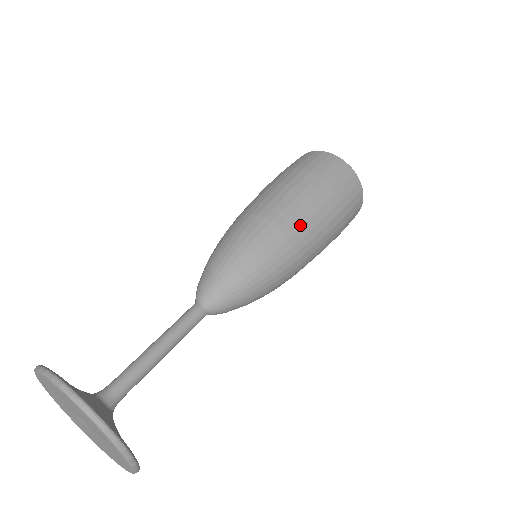
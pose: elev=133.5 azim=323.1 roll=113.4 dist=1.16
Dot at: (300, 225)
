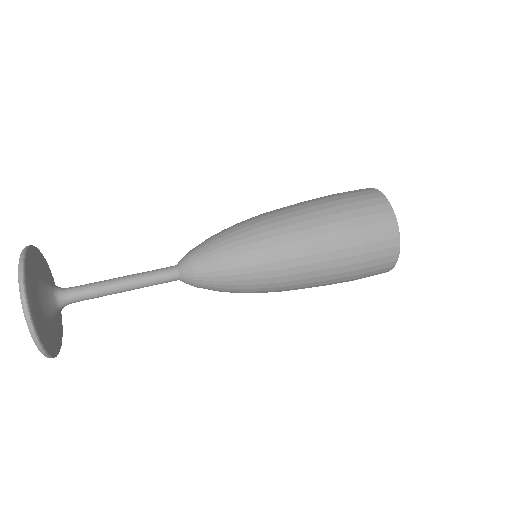
Dot at: (296, 237)
